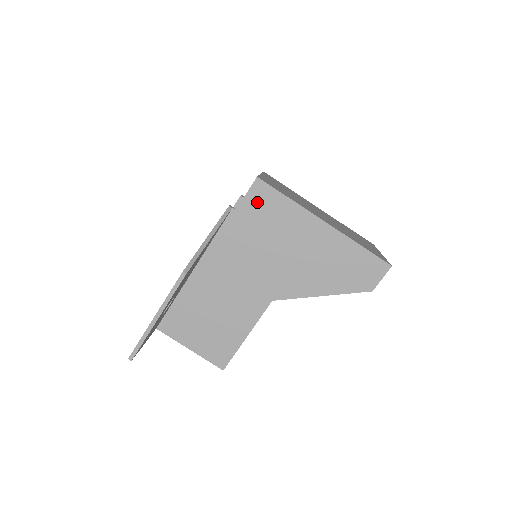
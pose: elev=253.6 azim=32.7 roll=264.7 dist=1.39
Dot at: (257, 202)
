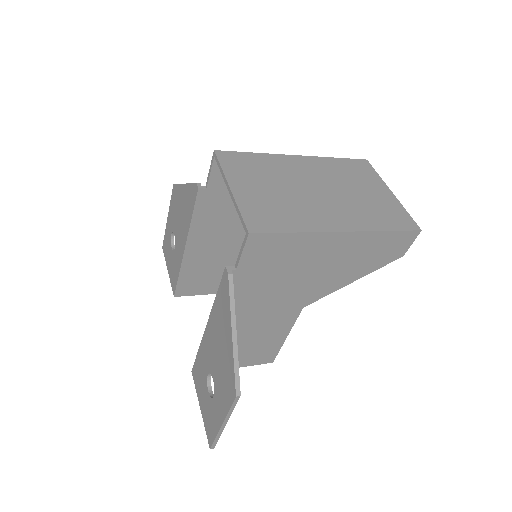
Dot at: (258, 253)
